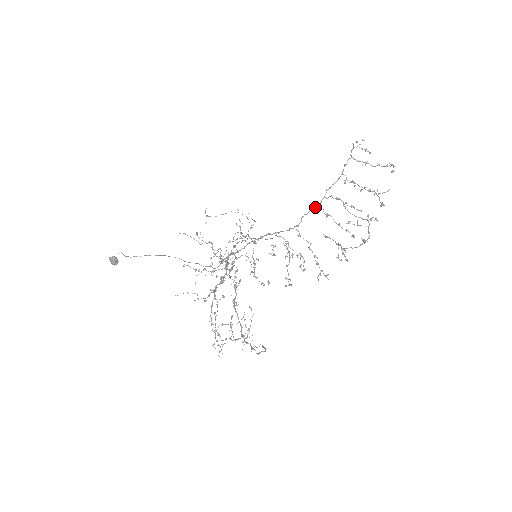
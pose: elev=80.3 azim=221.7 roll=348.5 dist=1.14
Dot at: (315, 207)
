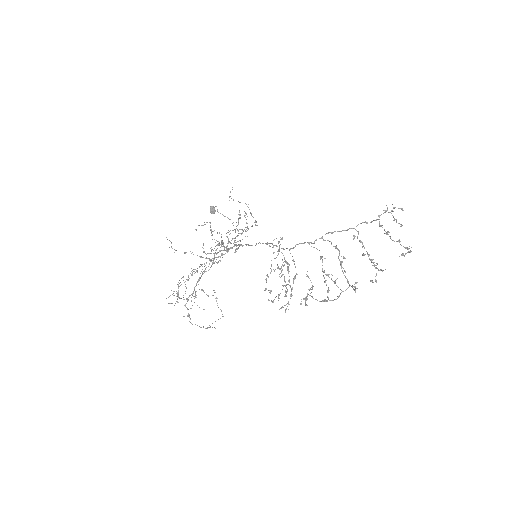
Dot at: (311, 242)
